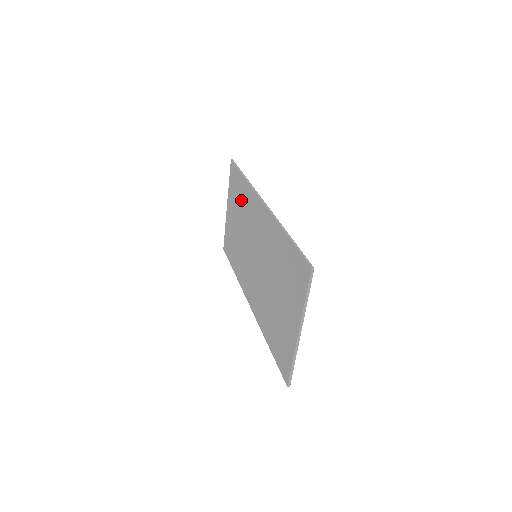
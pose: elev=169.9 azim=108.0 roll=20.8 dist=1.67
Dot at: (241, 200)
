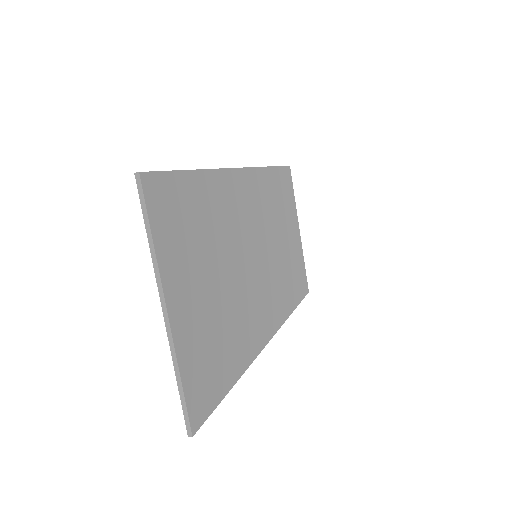
Dot at: occluded
